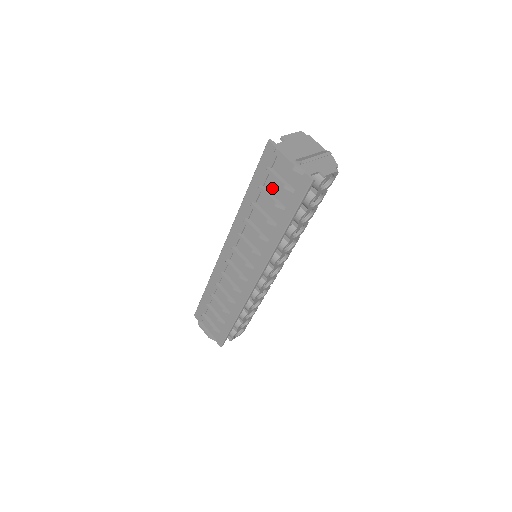
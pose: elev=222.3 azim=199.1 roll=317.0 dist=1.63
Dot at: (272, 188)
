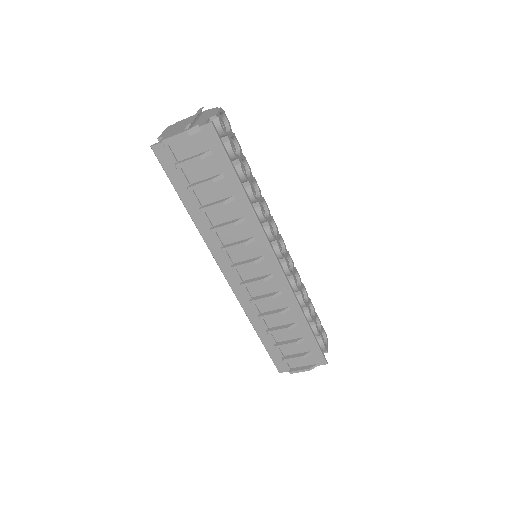
Dot at: (197, 176)
